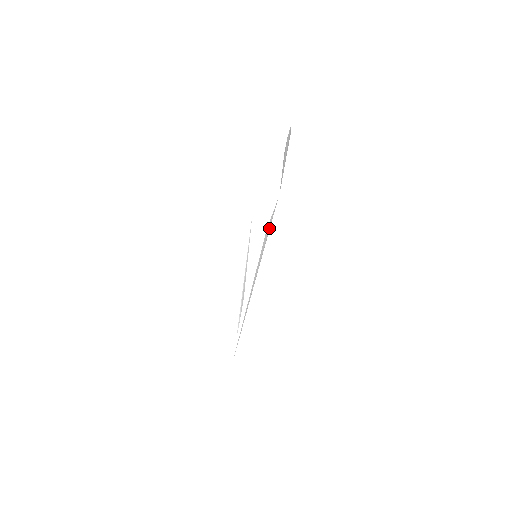
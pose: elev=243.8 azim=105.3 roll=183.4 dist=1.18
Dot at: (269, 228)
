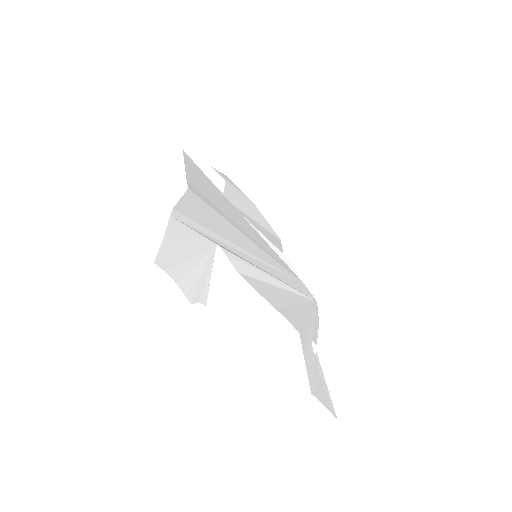
Dot at: (240, 261)
